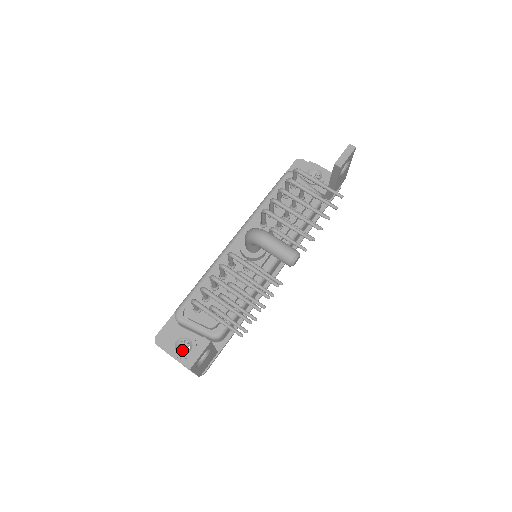
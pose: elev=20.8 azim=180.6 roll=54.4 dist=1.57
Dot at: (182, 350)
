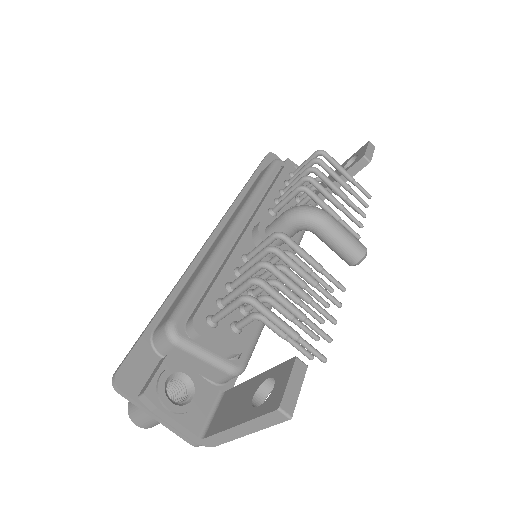
Dot at: occluded
